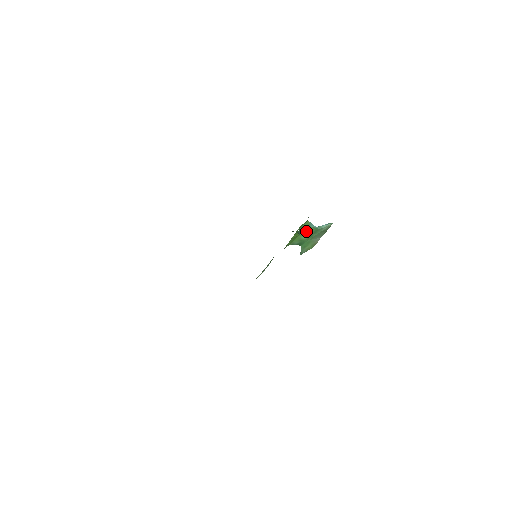
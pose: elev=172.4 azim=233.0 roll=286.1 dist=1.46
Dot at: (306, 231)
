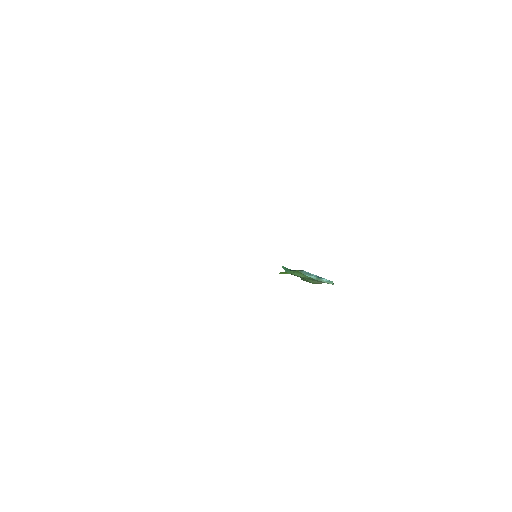
Dot at: (299, 275)
